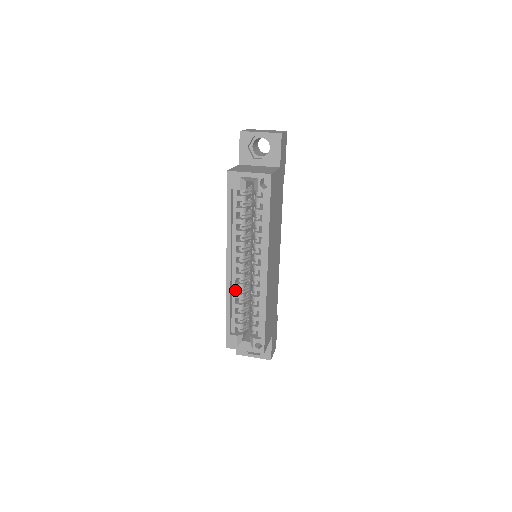
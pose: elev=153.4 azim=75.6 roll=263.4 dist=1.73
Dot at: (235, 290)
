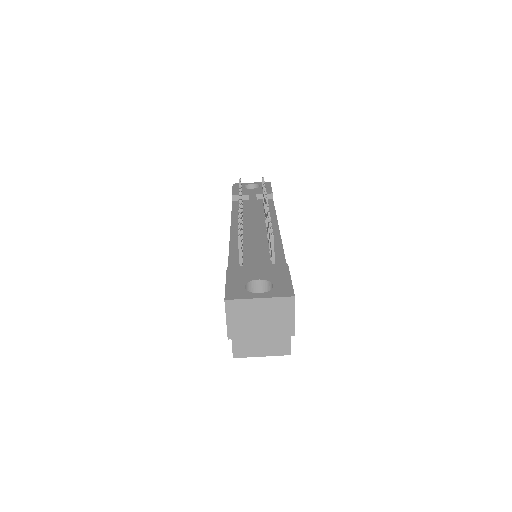
Dot at: occluded
